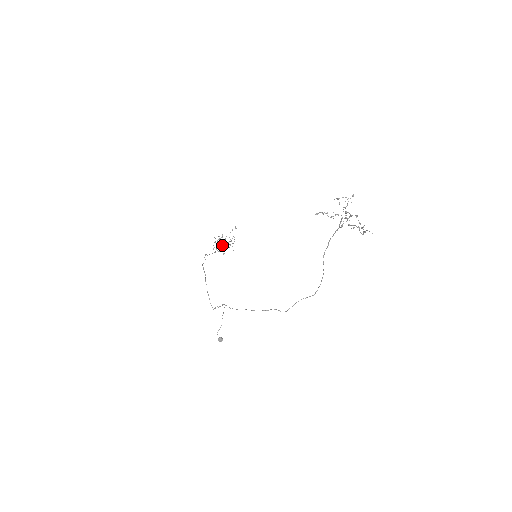
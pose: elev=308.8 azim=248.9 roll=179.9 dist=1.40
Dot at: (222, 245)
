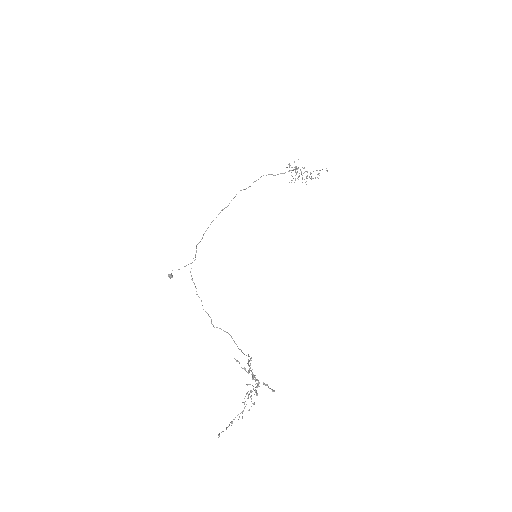
Dot at: occluded
